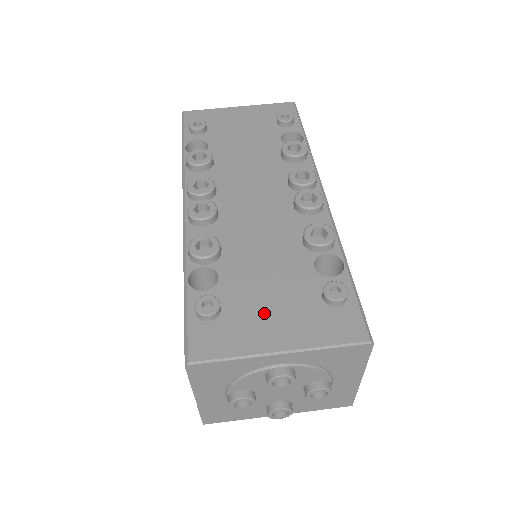
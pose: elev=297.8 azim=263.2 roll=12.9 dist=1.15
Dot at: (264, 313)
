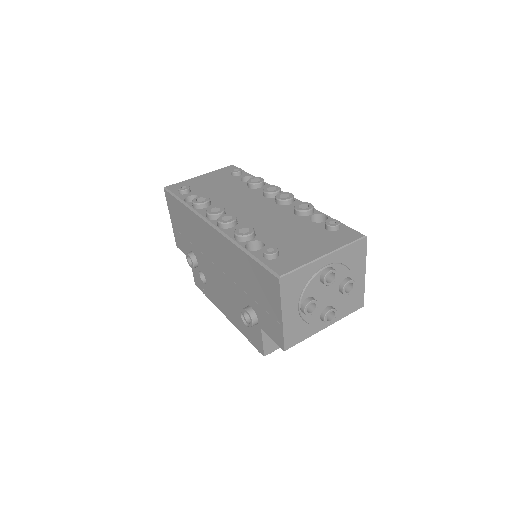
Dot at: (302, 245)
